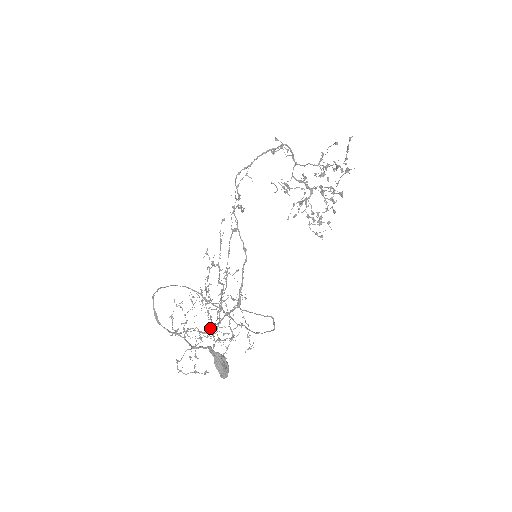
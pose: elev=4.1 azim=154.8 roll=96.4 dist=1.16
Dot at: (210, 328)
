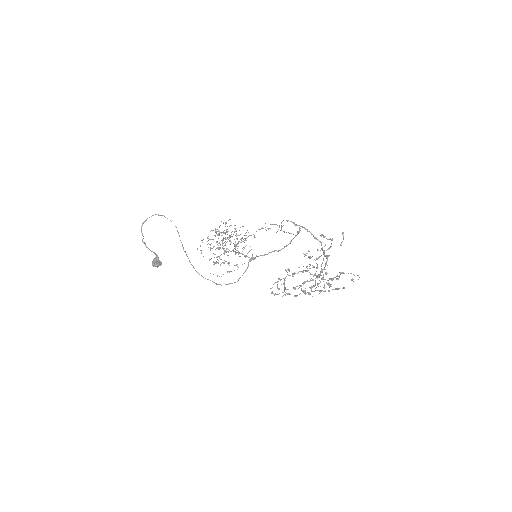
Dot at: occluded
